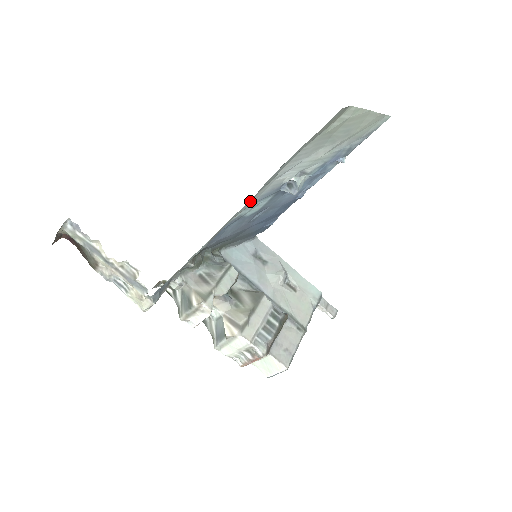
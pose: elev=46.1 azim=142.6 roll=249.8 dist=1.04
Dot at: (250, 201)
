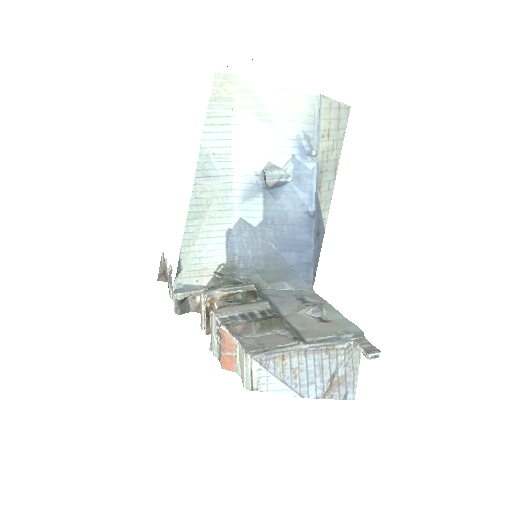
Dot at: (233, 193)
